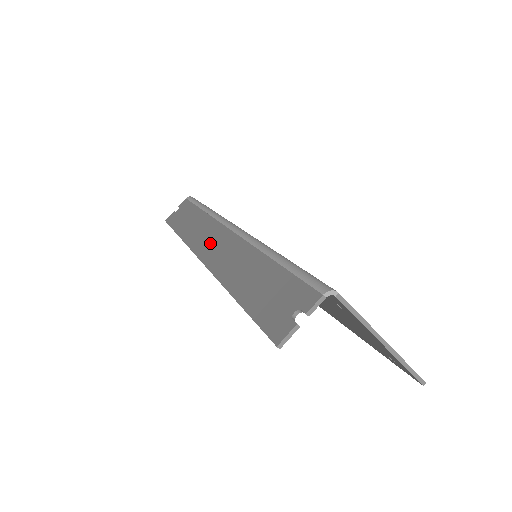
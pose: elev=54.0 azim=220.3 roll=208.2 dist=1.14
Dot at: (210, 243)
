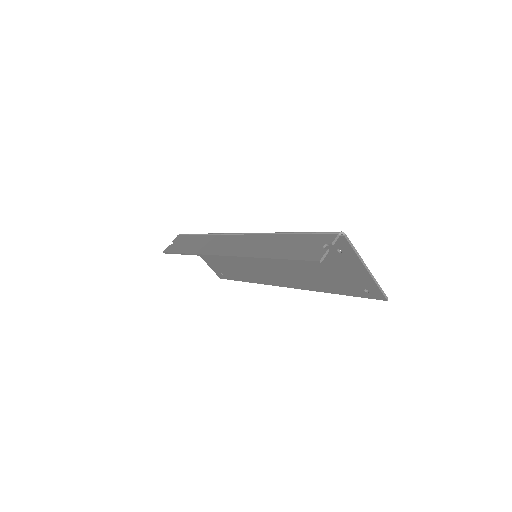
Dot at: (227, 246)
